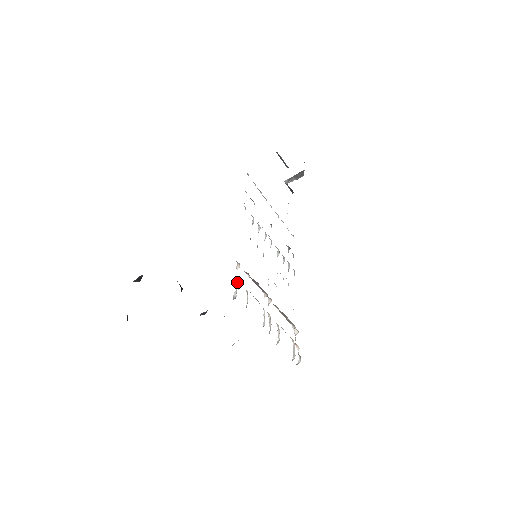
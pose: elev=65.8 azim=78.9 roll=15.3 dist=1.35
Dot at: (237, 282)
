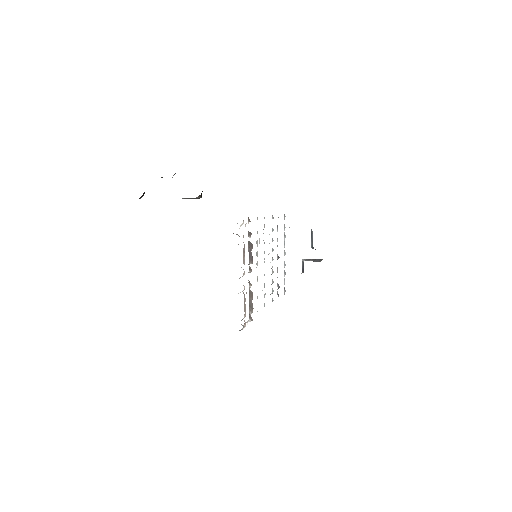
Dot at: (242, 224)
